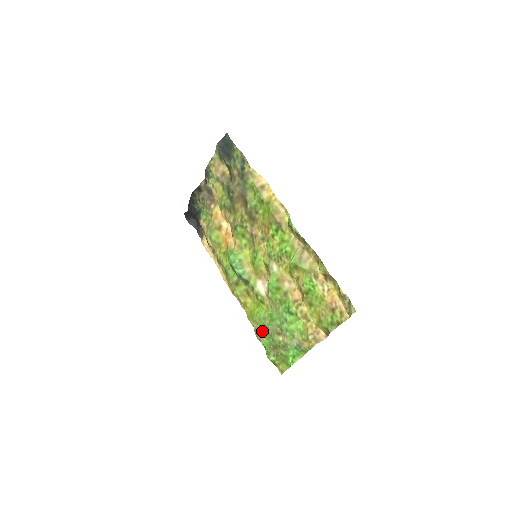
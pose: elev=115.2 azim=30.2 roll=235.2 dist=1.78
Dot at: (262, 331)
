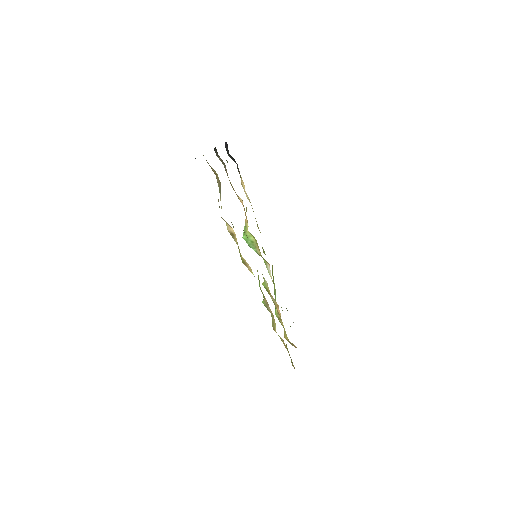
Dot at: occluded
